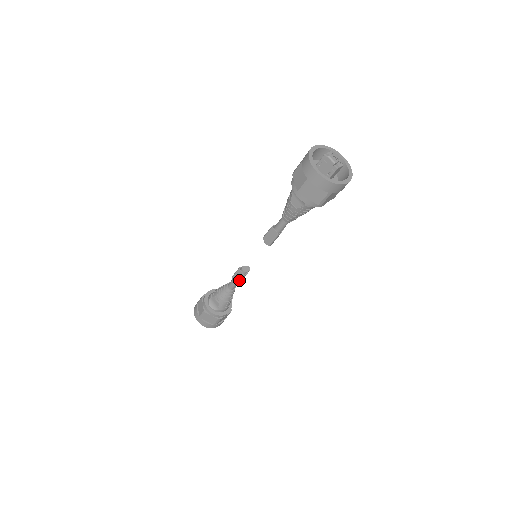
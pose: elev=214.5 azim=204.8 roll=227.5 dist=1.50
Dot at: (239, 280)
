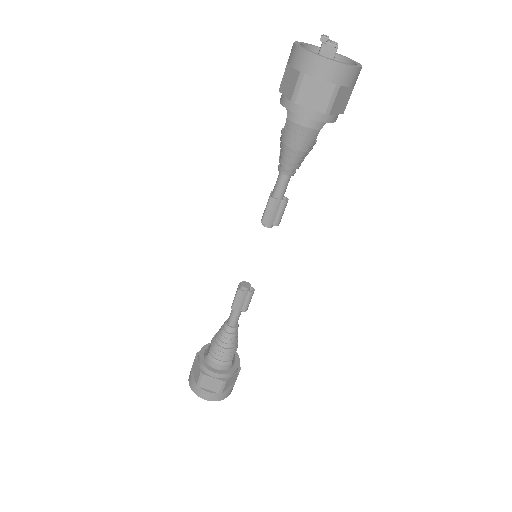
Dot at: (234, 300)
